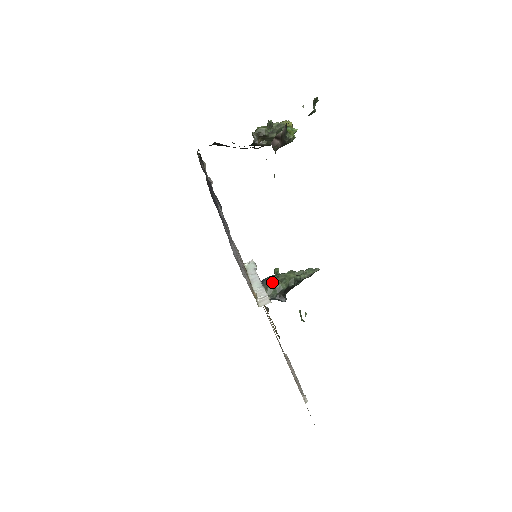
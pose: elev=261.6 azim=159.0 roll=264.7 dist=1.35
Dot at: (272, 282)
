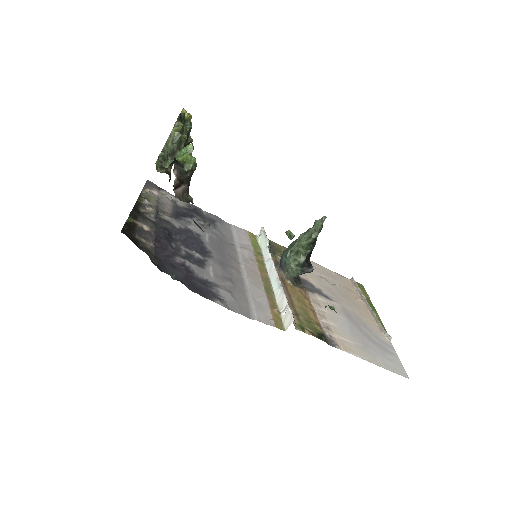
Dot at: (289, 262)
